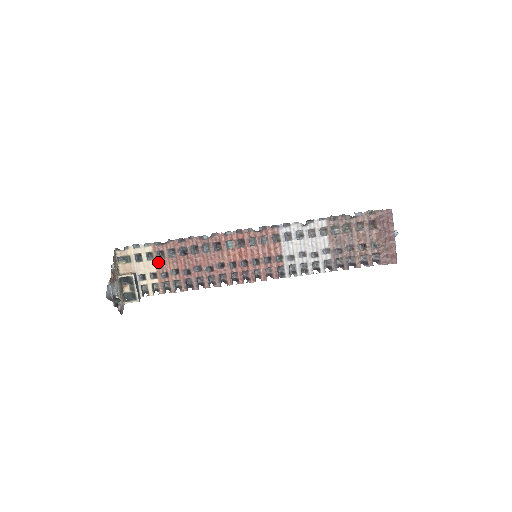
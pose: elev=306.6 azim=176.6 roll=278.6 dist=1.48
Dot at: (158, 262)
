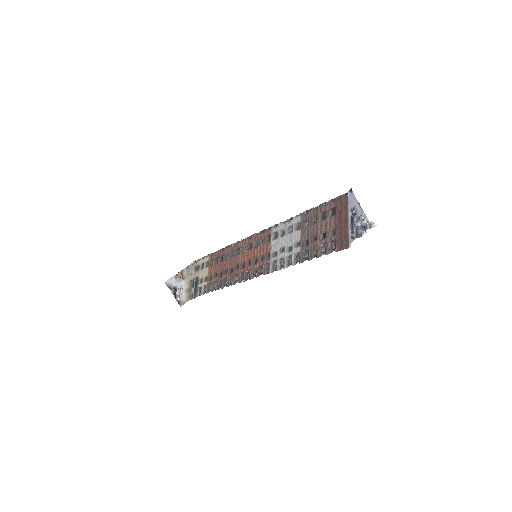
Dot at: (210, 268)
